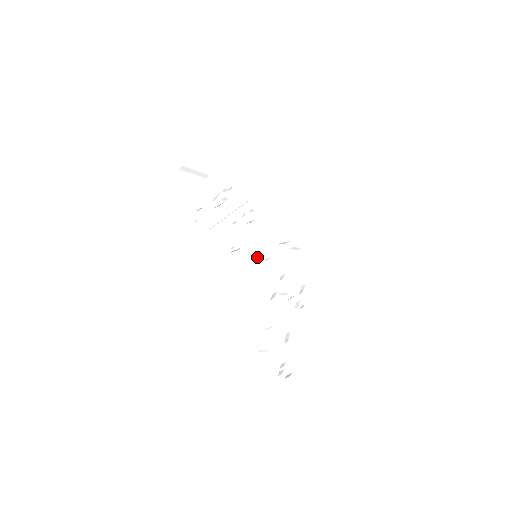
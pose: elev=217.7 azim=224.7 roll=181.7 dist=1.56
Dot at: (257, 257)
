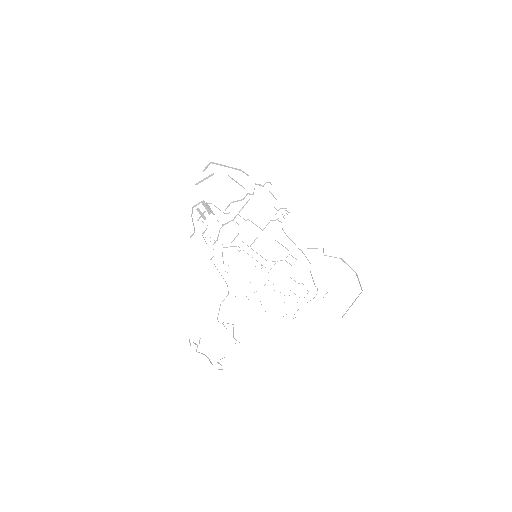
Dot at: (262, 257)
